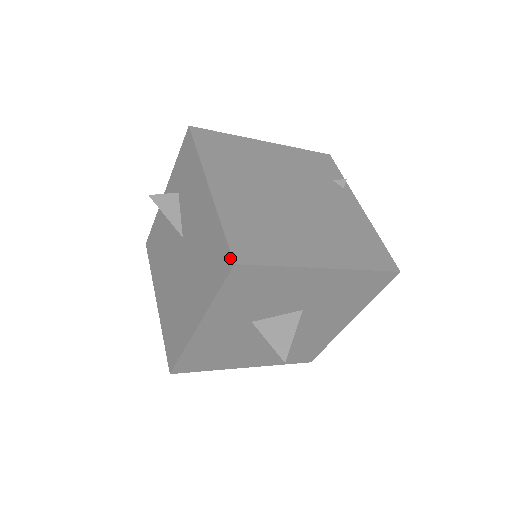
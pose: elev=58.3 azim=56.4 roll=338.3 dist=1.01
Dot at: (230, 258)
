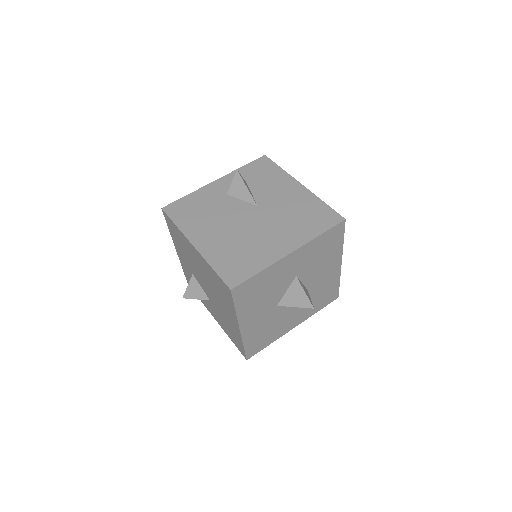
Dot at: (340, 216)
